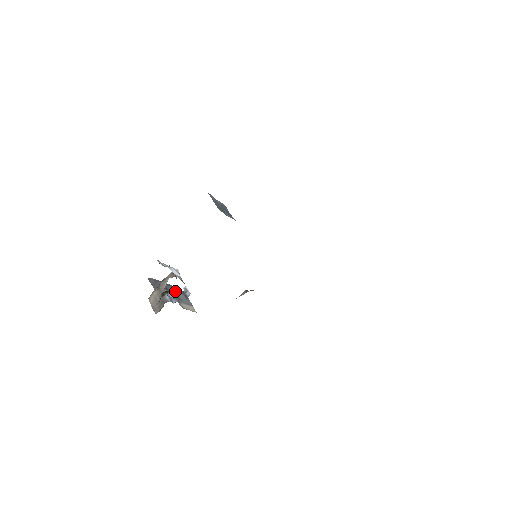
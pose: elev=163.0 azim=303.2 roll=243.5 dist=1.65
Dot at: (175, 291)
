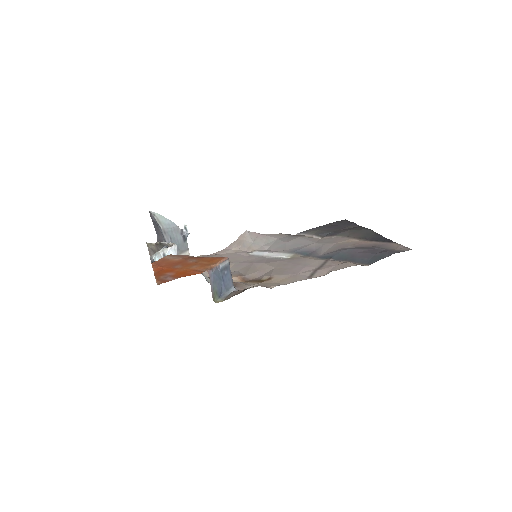
Dot at: (174, 237)
